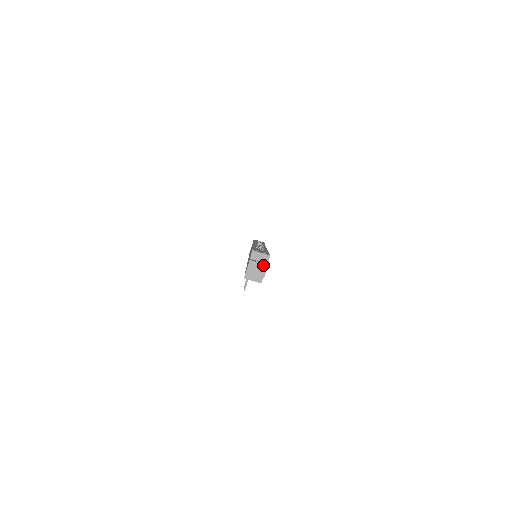
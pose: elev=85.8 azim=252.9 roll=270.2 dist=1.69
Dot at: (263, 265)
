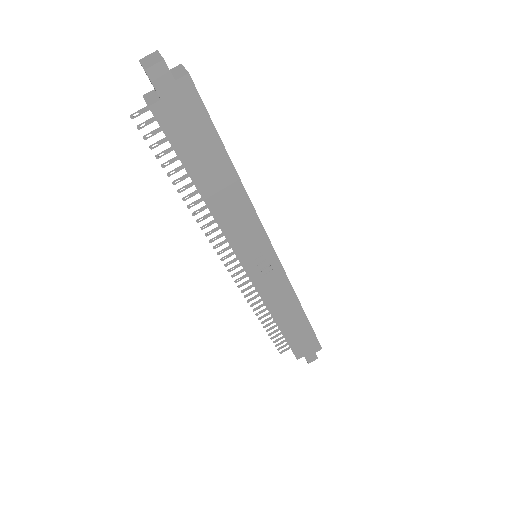
Dot at: (161, 58)
